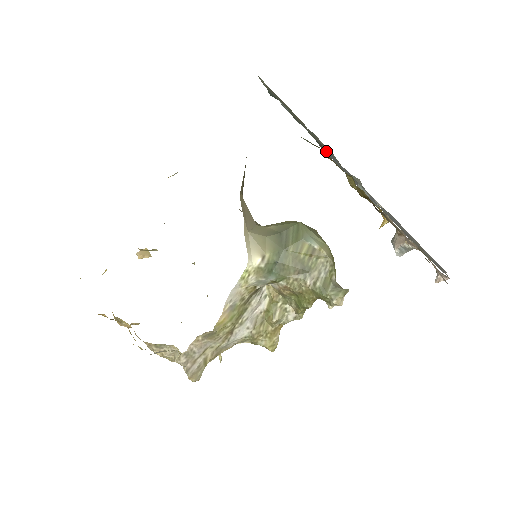
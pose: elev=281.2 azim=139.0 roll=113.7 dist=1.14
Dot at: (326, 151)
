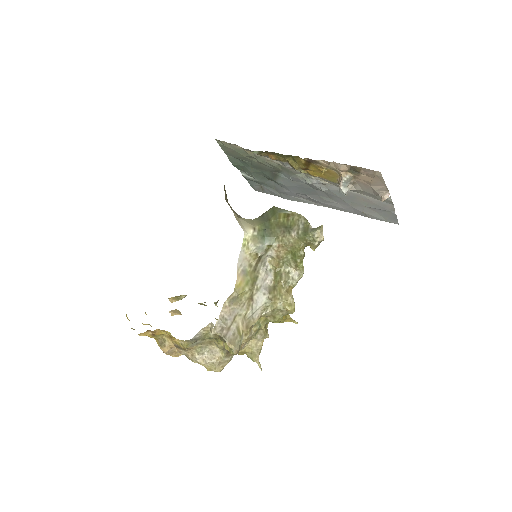
Dot at: (279, 180)
